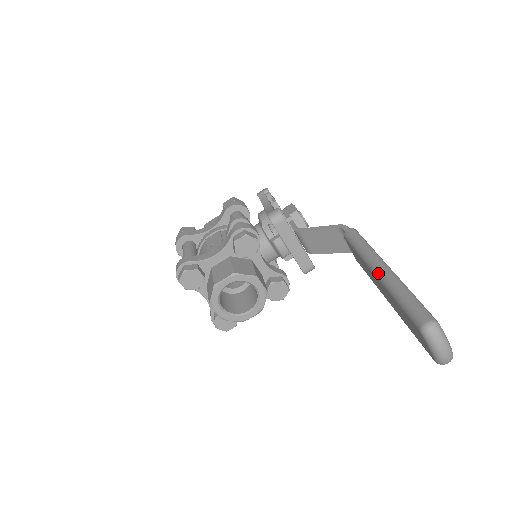
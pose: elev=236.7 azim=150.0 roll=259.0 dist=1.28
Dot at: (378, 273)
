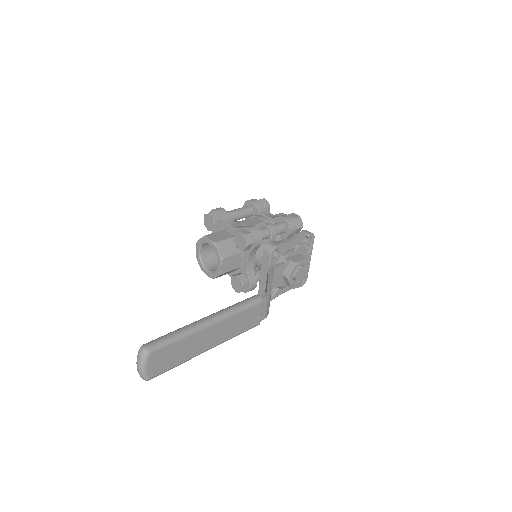
Dot at: (202, 318)
